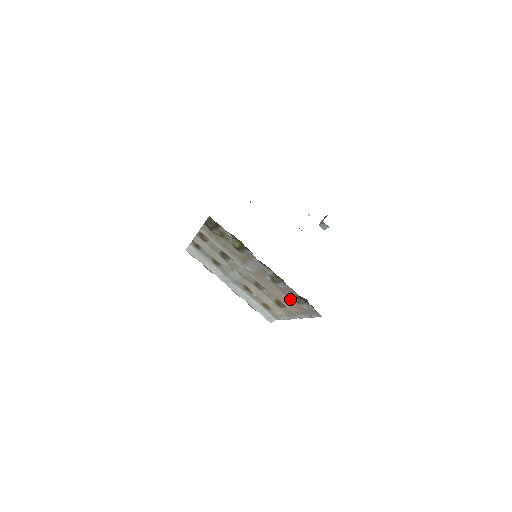
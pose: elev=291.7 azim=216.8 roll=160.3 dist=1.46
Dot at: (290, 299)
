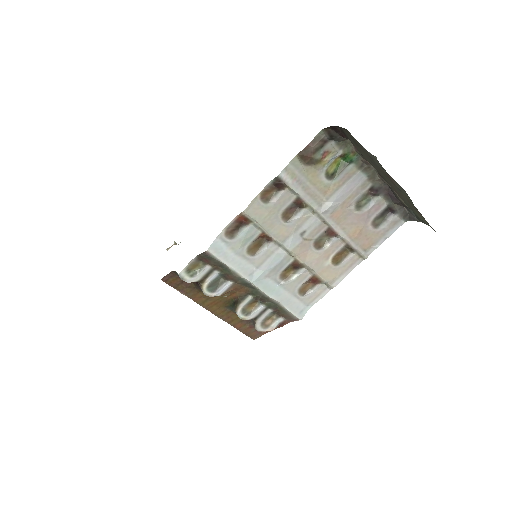
Dot at: (366, 228)
